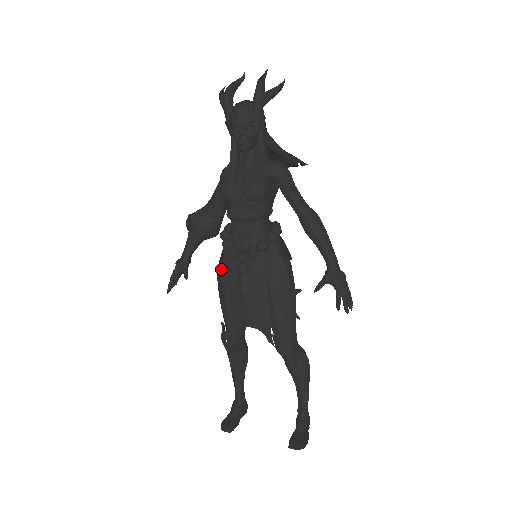
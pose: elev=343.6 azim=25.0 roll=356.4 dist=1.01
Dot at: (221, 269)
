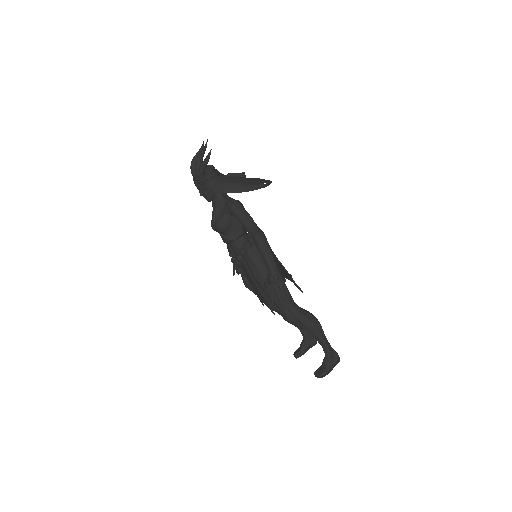
Dot at: occluded
